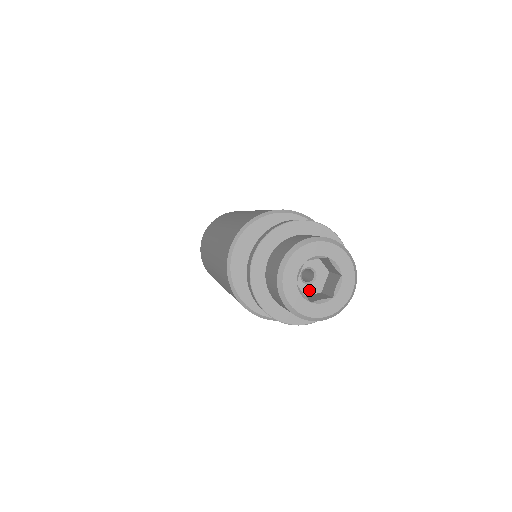
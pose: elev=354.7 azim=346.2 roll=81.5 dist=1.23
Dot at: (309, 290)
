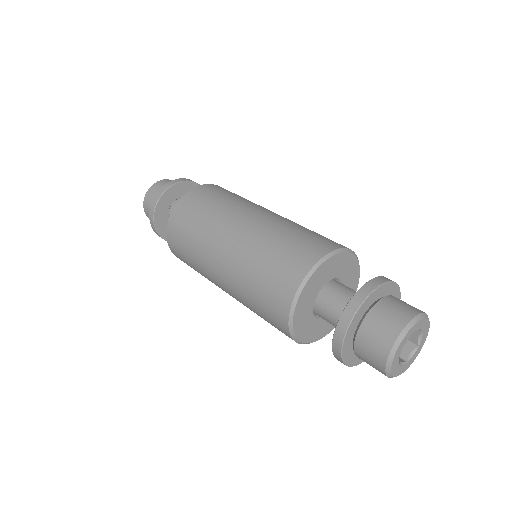
Dot at: occluded
